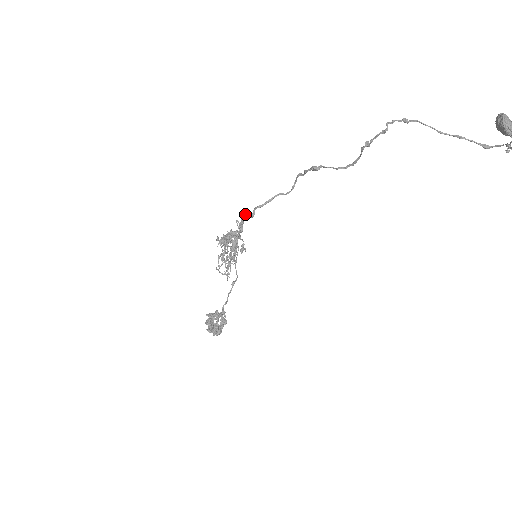
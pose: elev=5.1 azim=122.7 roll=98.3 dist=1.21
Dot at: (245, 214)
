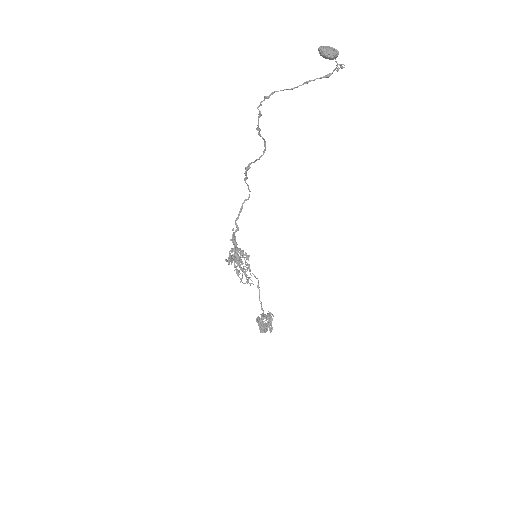
Dot at: occluded
